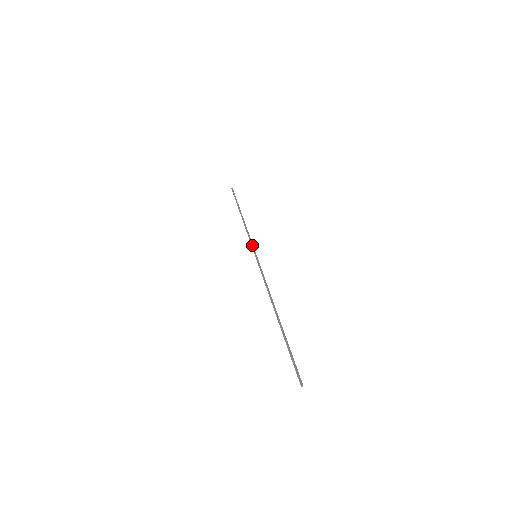
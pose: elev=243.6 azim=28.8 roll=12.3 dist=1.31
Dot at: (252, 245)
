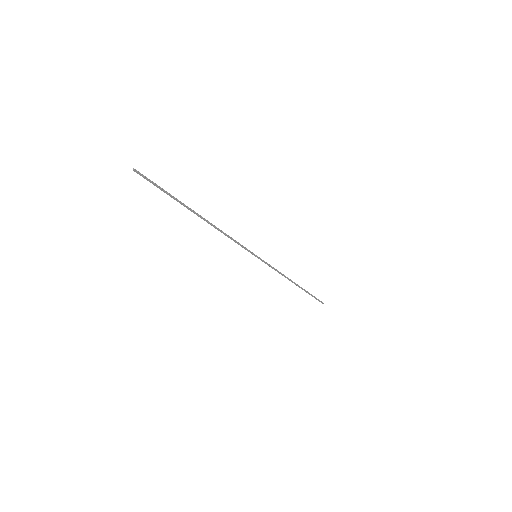
Dot at: (265, 263)
